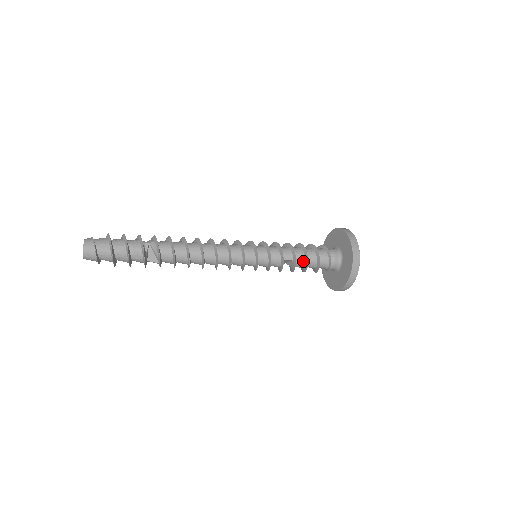
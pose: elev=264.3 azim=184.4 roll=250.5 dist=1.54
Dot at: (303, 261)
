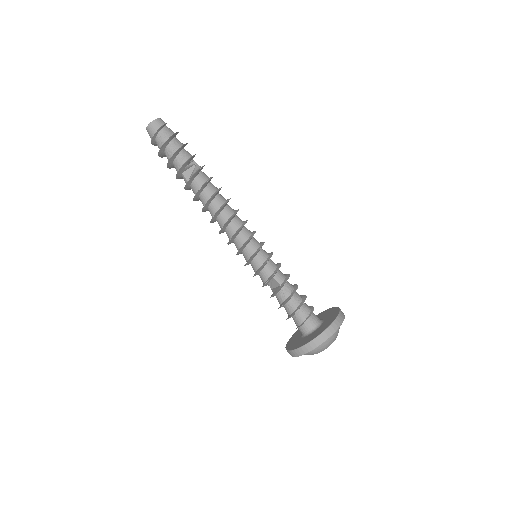
Dot at: (287, 295)
